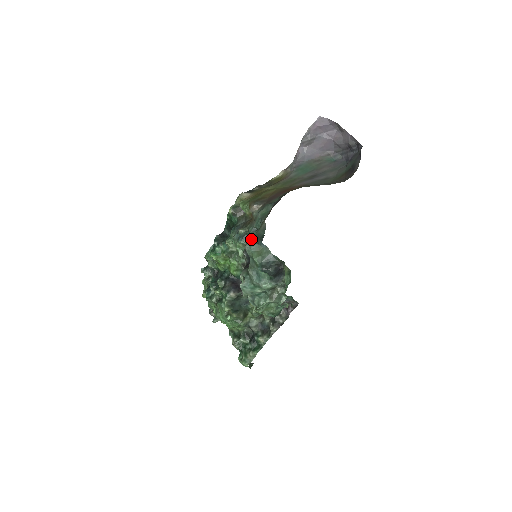
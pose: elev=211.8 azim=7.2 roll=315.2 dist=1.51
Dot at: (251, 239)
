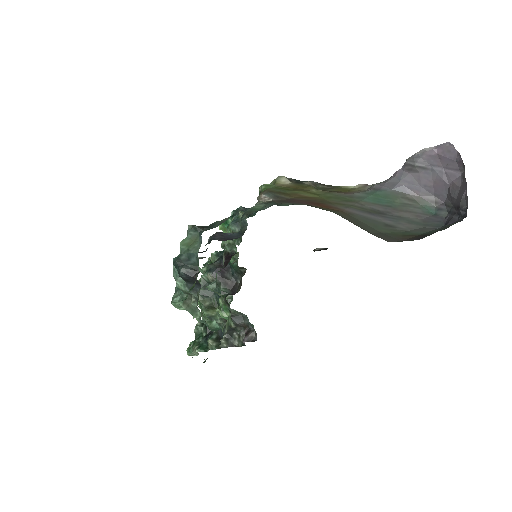
Dot at: occluded
